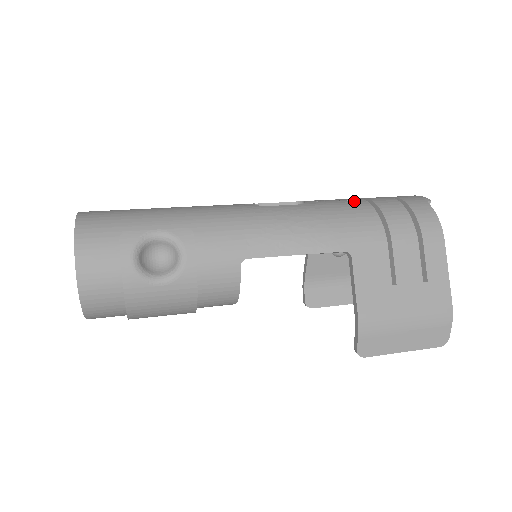
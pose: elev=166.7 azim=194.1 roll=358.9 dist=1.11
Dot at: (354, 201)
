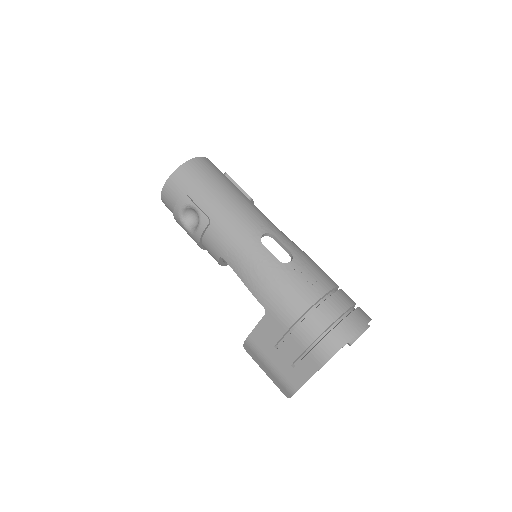
Dot at: (310, 292)
